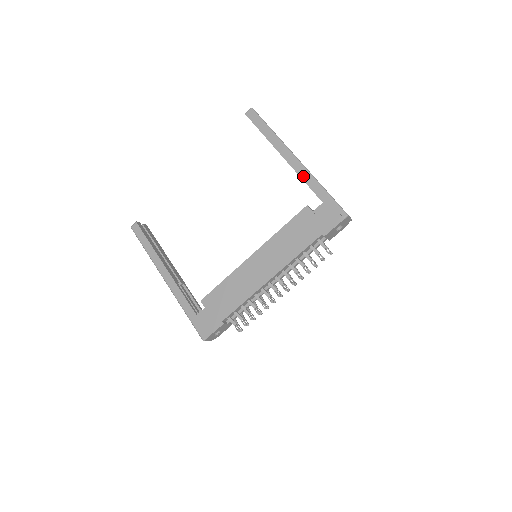
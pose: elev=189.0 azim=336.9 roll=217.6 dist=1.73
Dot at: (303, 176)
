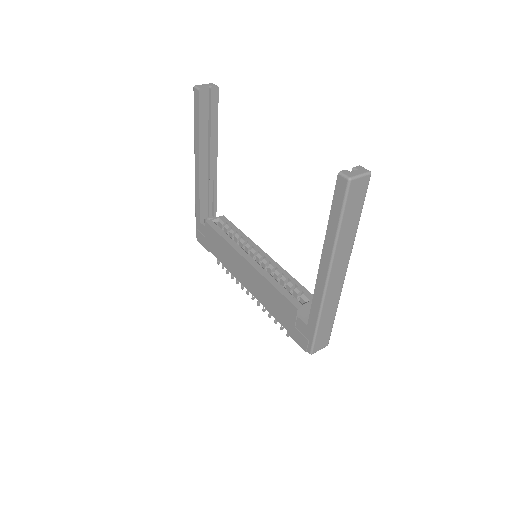
Dot at: (316, 296)
